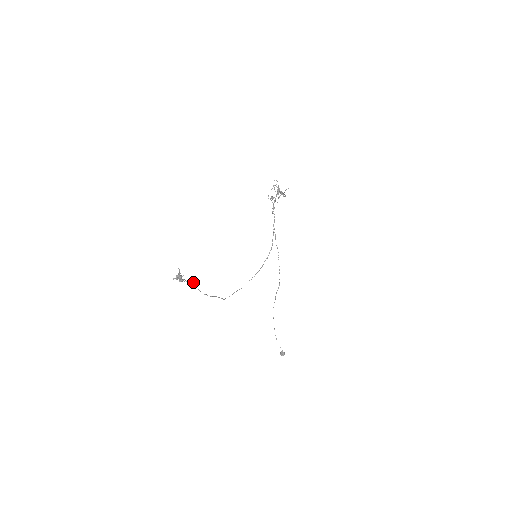
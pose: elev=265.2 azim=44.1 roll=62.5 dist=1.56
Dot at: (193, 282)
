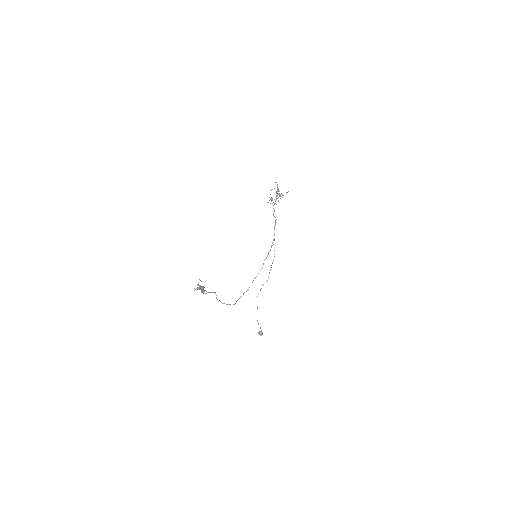
Dot at: (213, 292)
